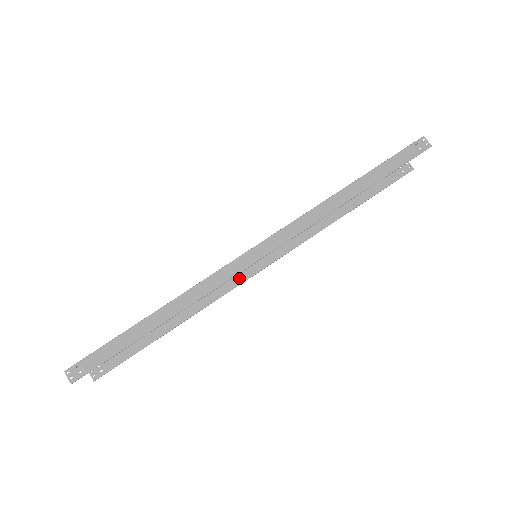
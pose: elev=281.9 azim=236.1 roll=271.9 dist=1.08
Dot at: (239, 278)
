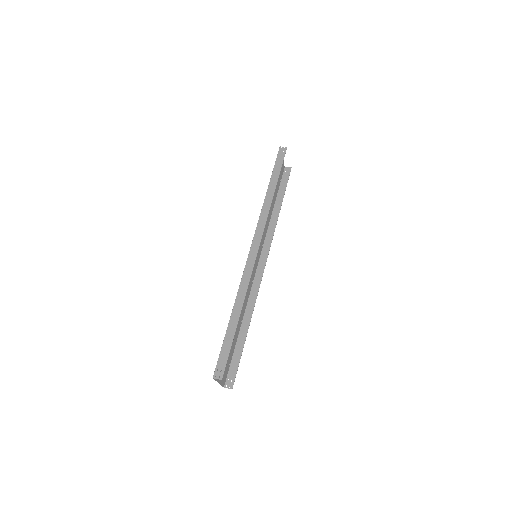
Dot at: (258, 278)
